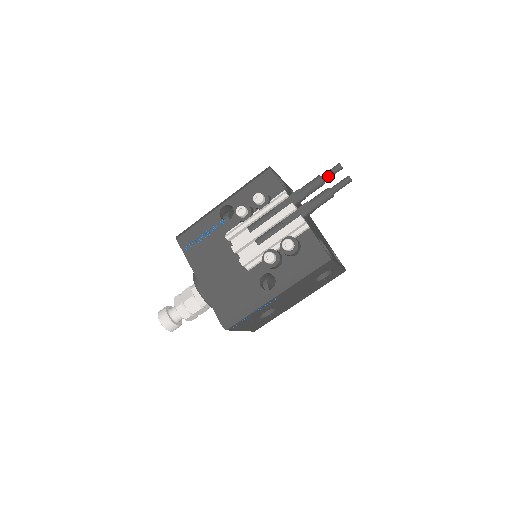
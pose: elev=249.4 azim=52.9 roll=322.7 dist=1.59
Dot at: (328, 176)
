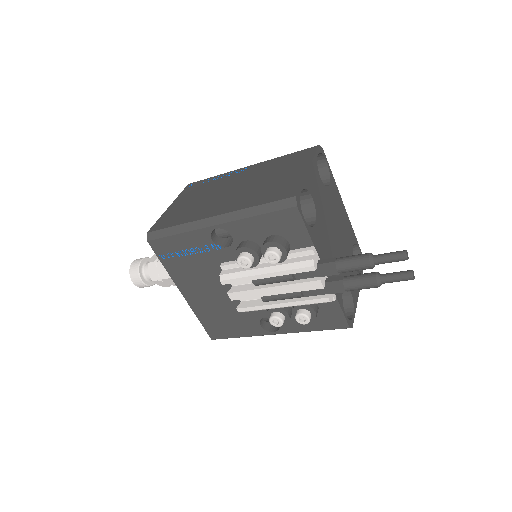
Dot at: (382, 263)
